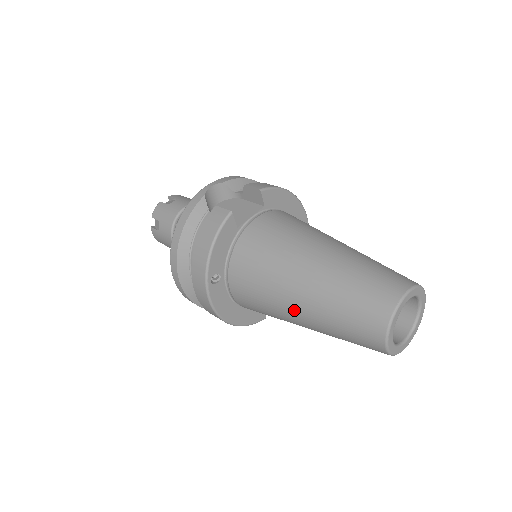
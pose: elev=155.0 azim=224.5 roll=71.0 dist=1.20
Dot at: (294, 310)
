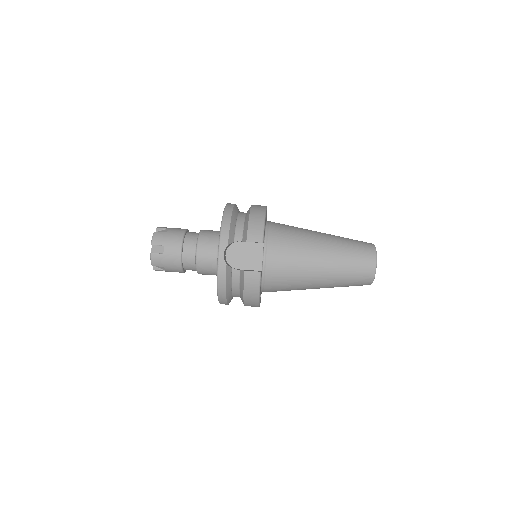
Dot at: occluded
